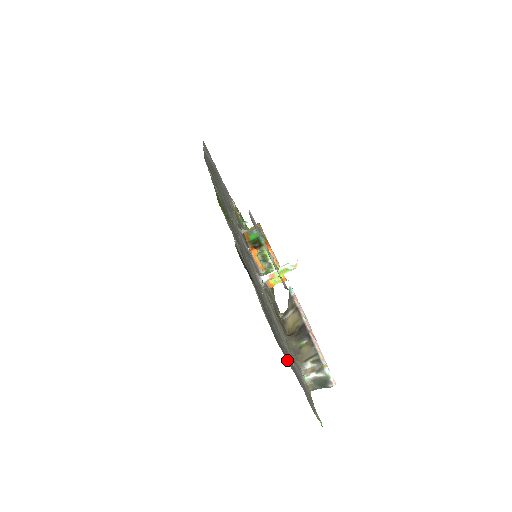
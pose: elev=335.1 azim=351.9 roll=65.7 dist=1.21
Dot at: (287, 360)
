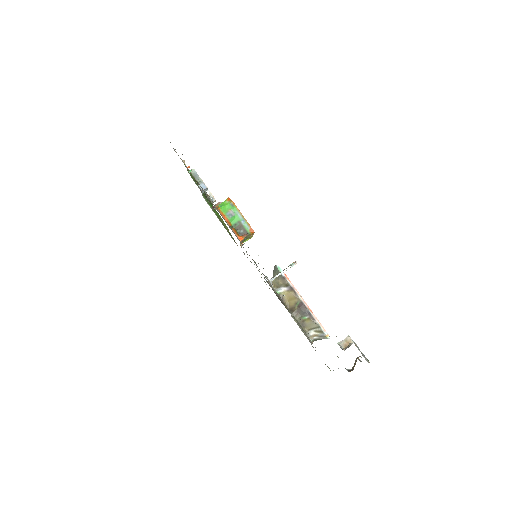
Dot at: occluded
